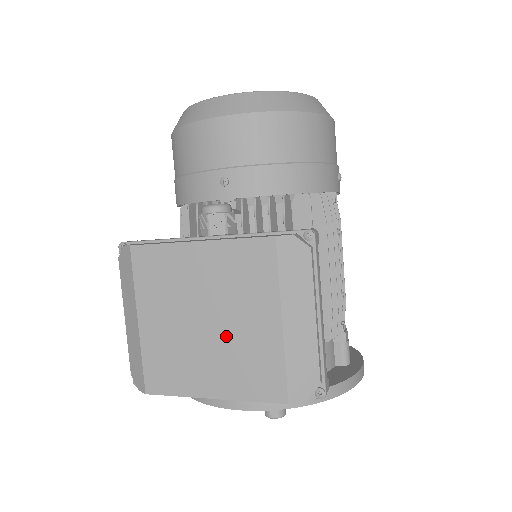
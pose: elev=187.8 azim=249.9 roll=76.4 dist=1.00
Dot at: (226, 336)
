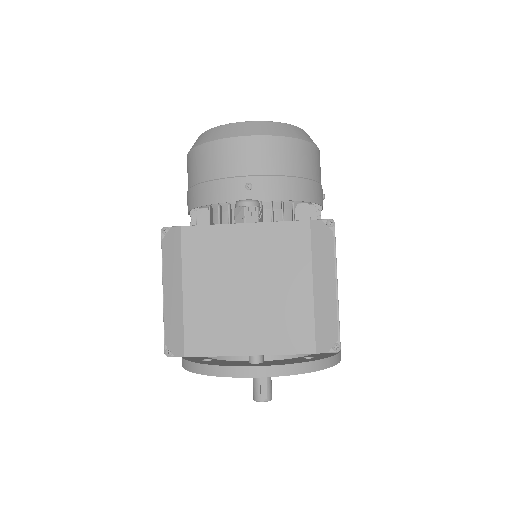
Dot at: (265, 300)
